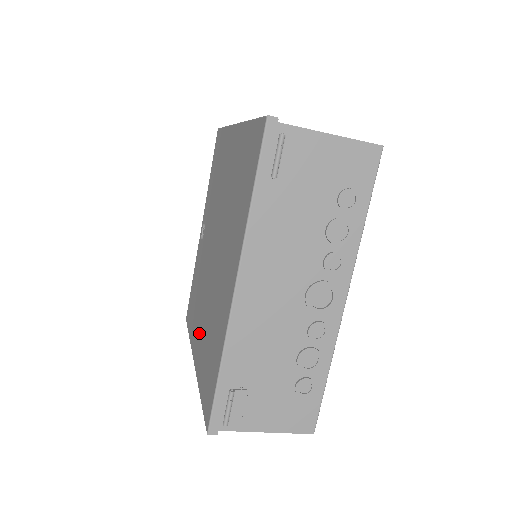
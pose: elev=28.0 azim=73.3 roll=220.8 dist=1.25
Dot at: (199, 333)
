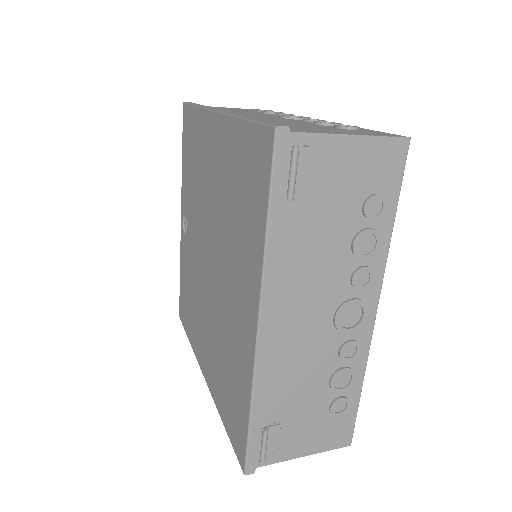
Dot at: (205, 347)
